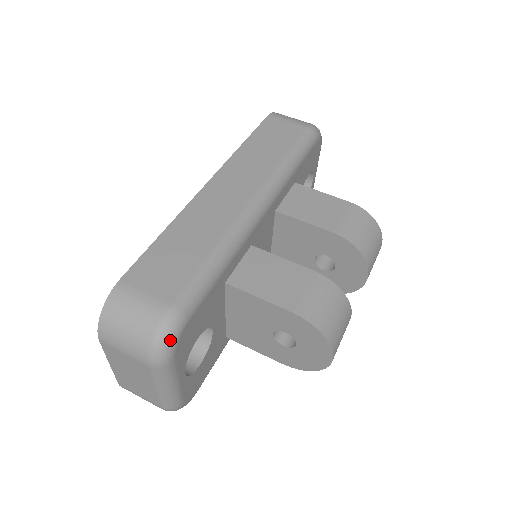
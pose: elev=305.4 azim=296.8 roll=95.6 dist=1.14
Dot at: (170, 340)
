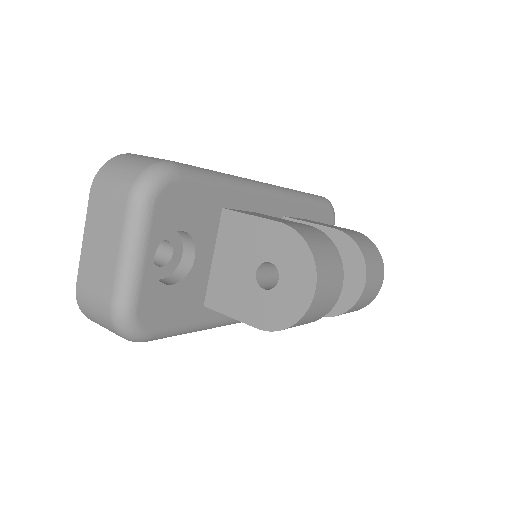
Dot at: (159, 177)
